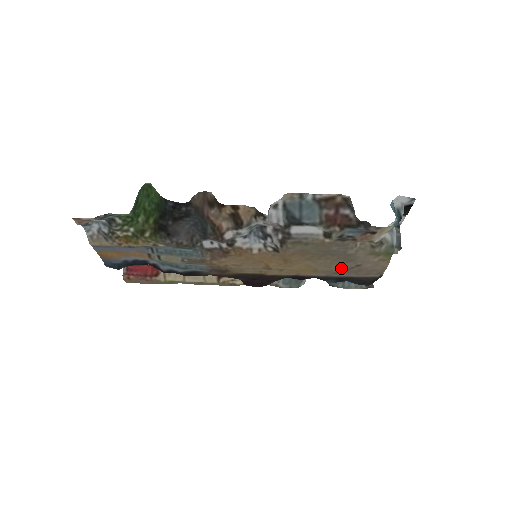
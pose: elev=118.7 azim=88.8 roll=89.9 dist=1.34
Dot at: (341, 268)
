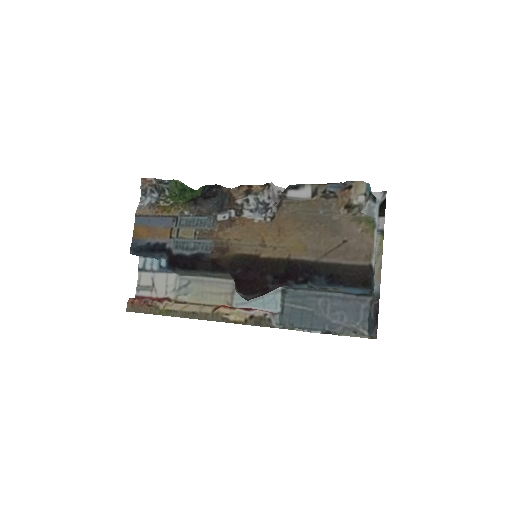
Dot at: (329, 246)
